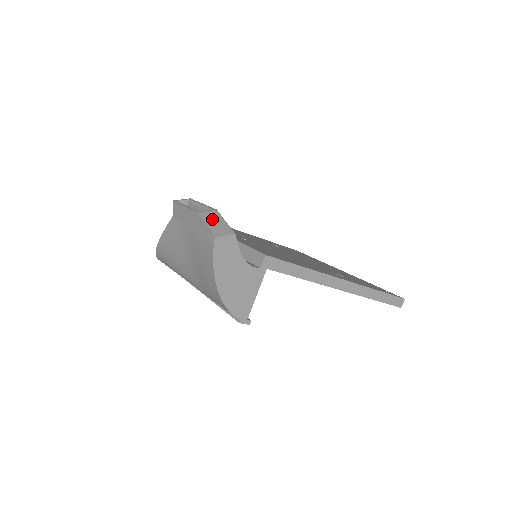
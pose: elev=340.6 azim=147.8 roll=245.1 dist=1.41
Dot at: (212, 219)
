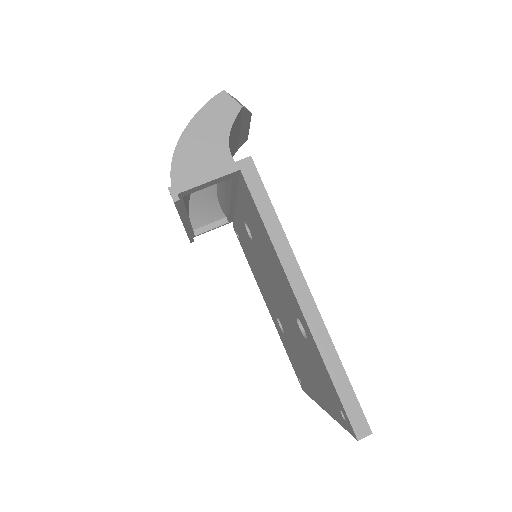
Dot at: (239, 102)
